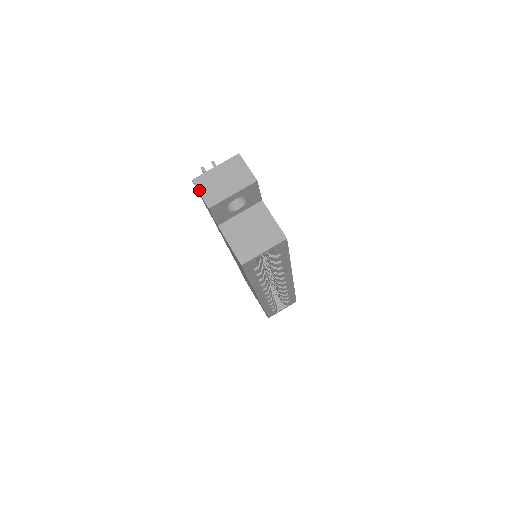
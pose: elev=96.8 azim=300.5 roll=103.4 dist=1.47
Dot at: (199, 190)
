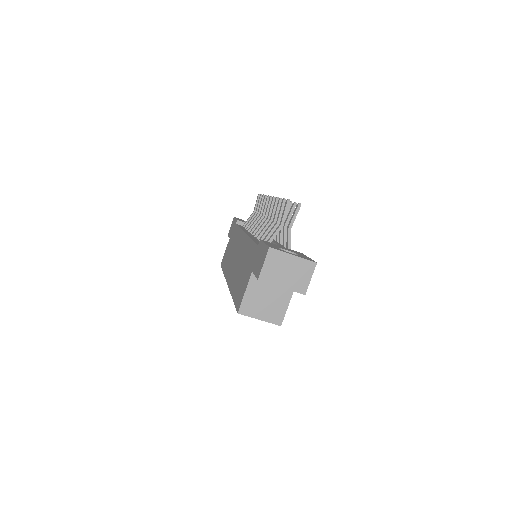
Dot at: (266, 260)
